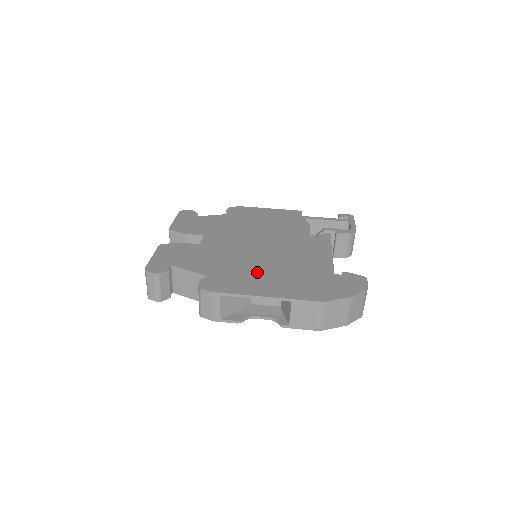
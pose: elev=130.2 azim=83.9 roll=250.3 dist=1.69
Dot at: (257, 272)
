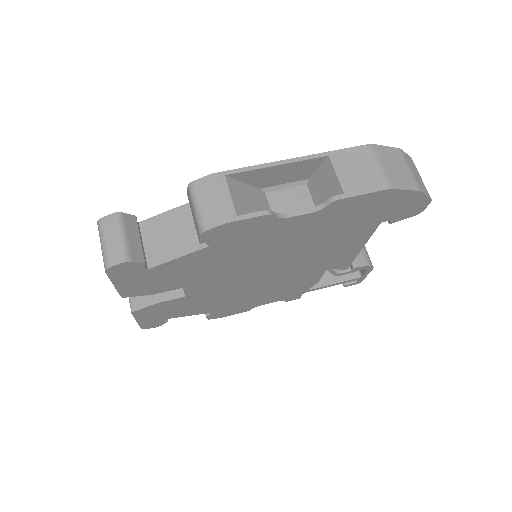
Dot at: occluded
